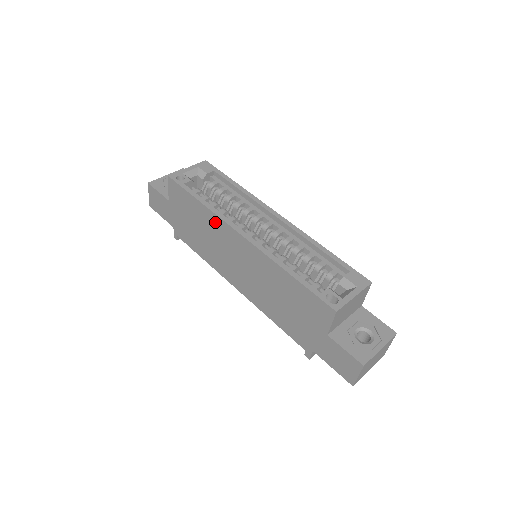
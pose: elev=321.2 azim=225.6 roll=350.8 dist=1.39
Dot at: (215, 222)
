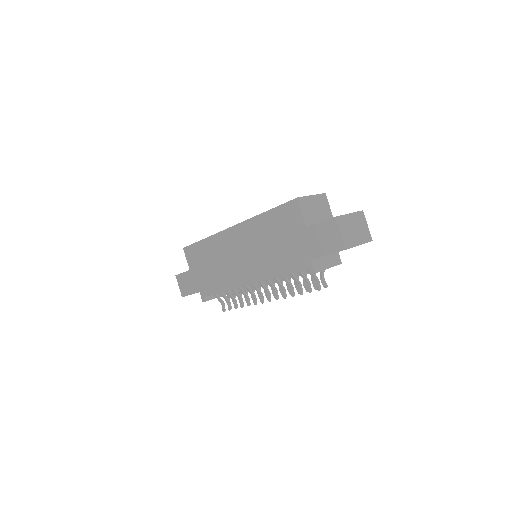
Dot at: (216, 242)
